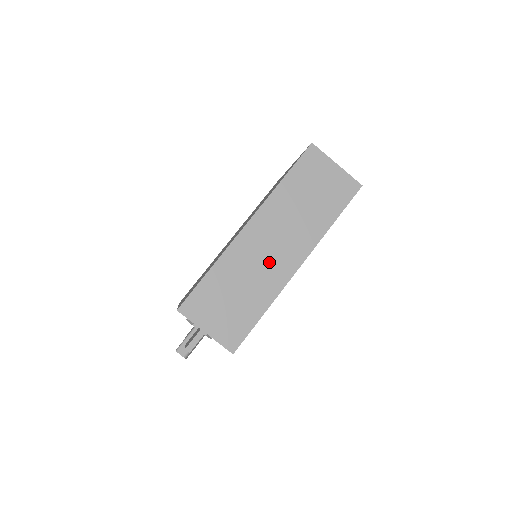
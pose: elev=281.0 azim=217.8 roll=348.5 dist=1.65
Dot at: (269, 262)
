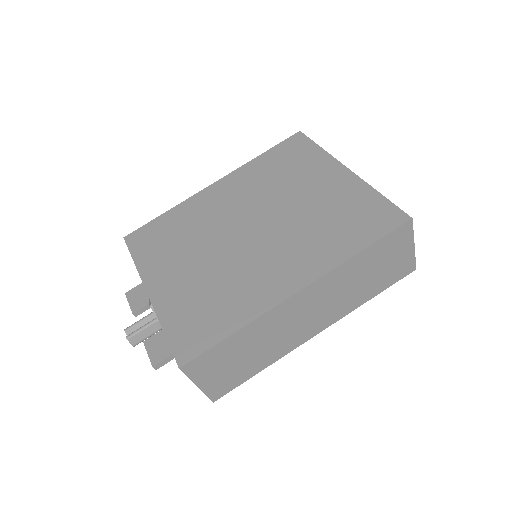
Dot at: (295, 329)
